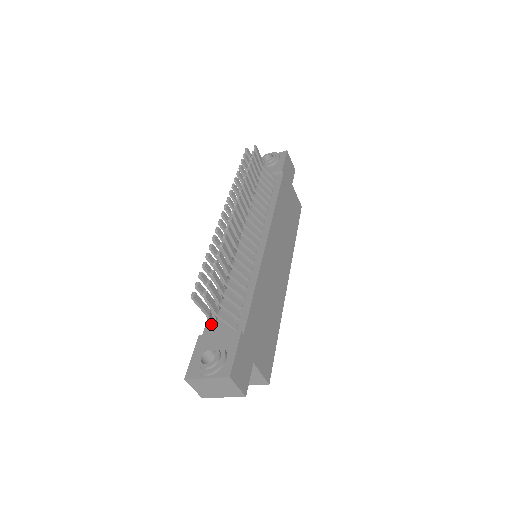
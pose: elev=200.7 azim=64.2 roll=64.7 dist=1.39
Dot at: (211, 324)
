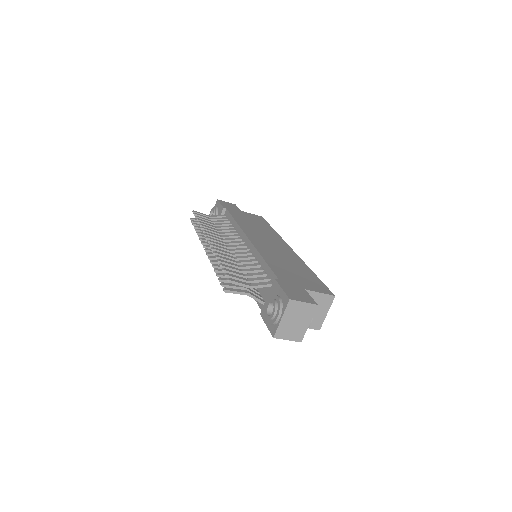
Dot at: (257, 299)
